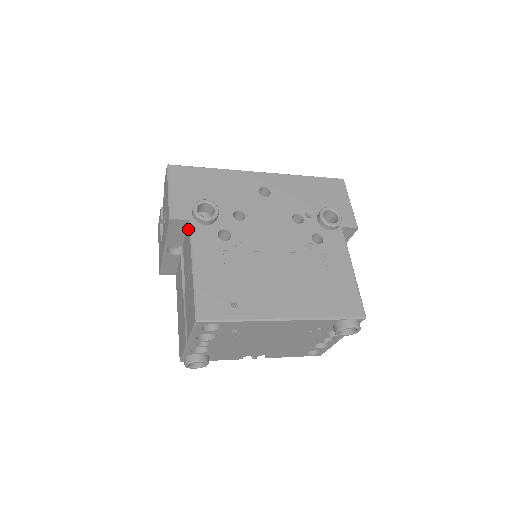
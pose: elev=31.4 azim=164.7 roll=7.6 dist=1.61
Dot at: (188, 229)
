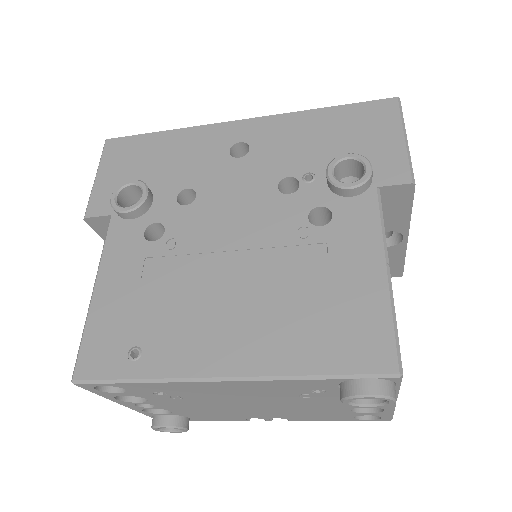
Dot at: occluded
